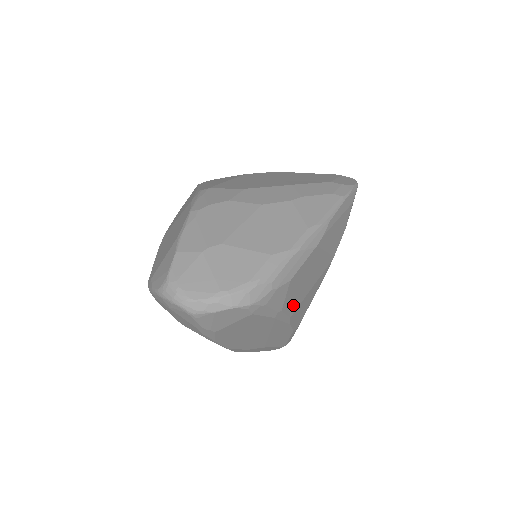
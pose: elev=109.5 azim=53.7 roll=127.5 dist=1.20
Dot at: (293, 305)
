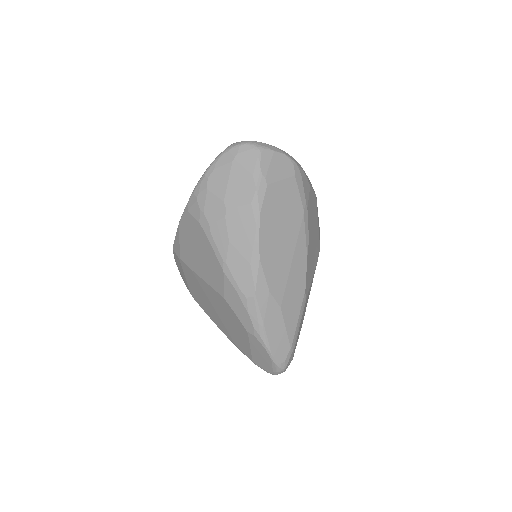
Dot at: (310, 227)
